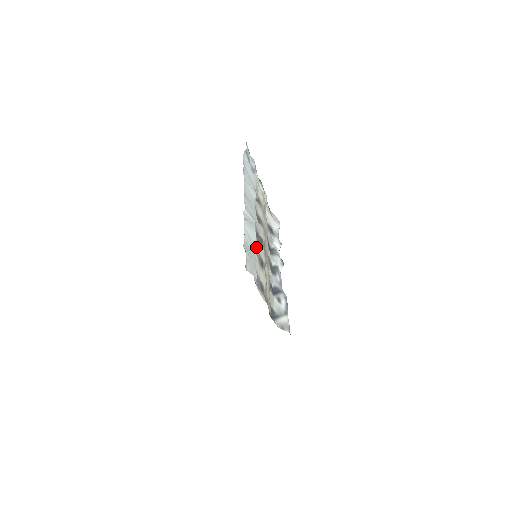
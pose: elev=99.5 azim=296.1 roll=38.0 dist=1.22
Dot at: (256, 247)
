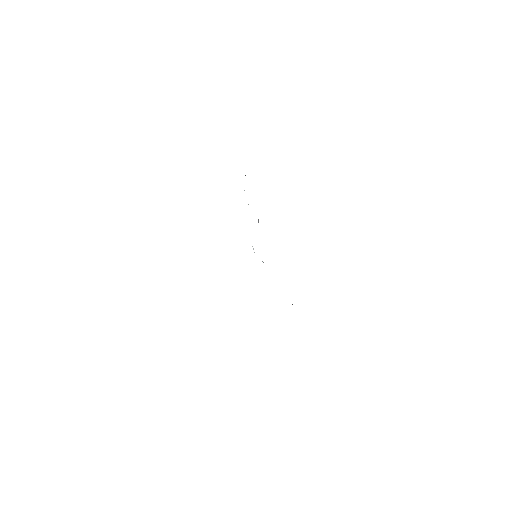
Dot at: occluded
